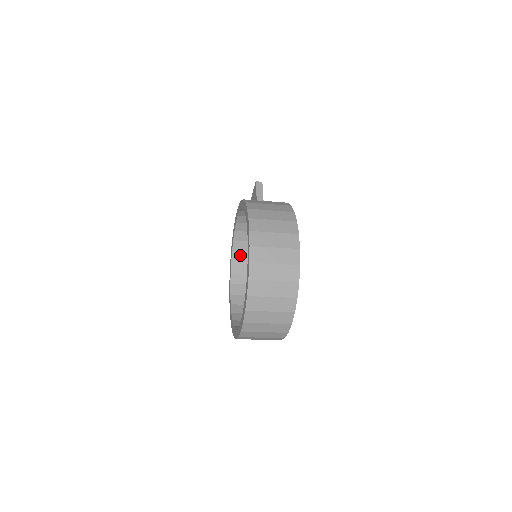
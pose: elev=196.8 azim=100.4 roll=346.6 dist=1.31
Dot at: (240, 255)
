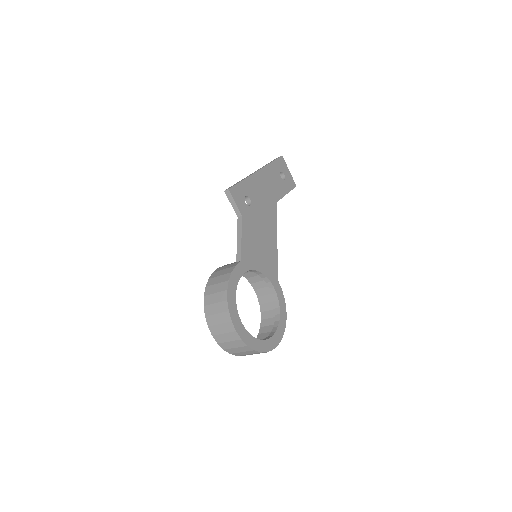
Dot at: occluded
